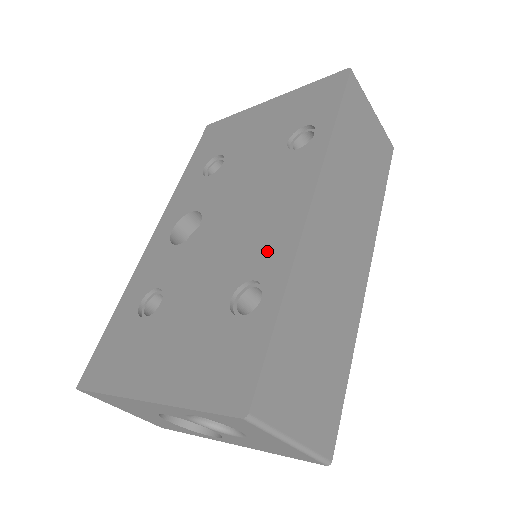
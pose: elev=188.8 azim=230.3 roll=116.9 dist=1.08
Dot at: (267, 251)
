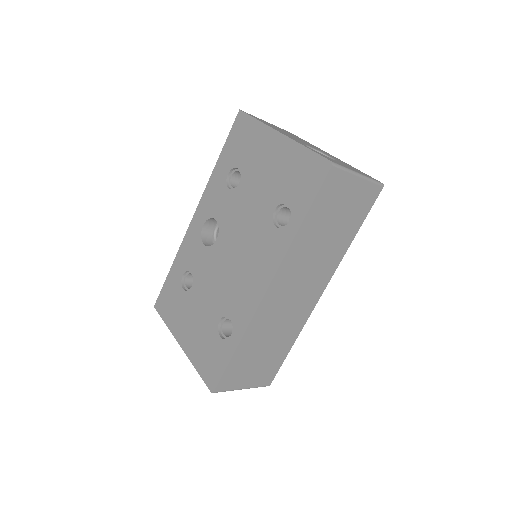
Dot at: (240, 305)
